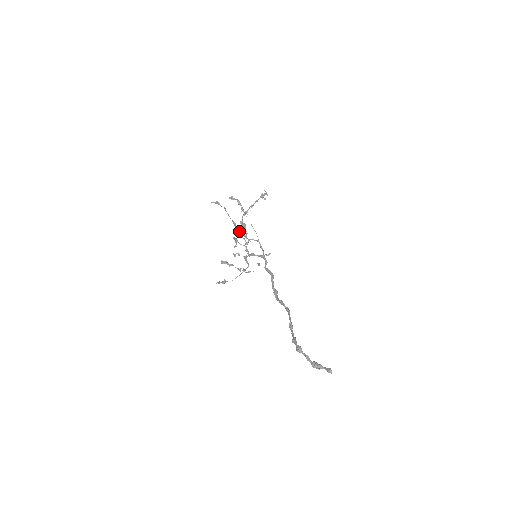
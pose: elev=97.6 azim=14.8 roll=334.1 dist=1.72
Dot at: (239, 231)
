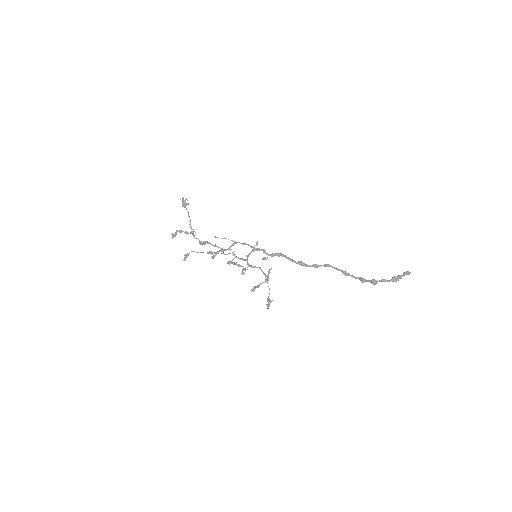
Dot at: occluded
